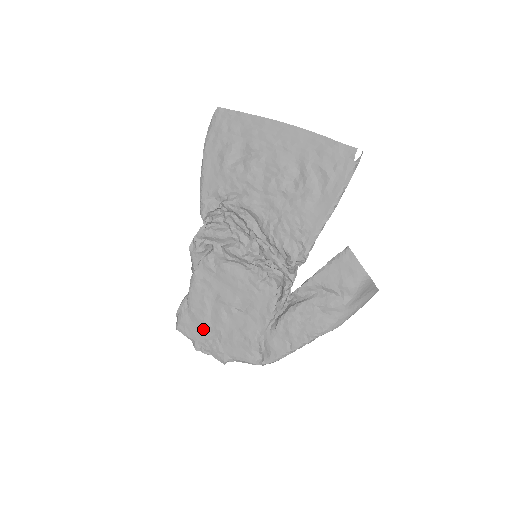
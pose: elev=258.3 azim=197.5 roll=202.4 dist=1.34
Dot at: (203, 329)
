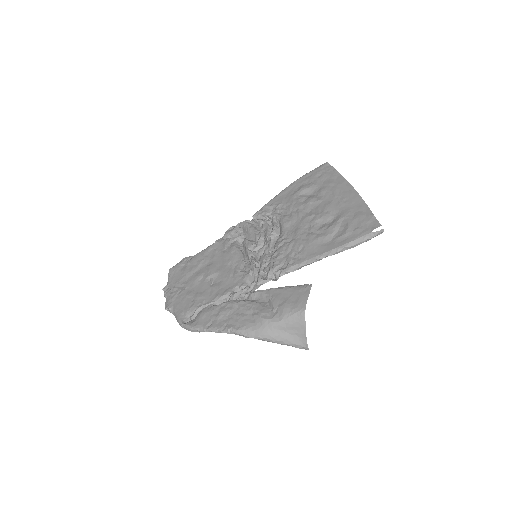
Dot at: (181, 279)
